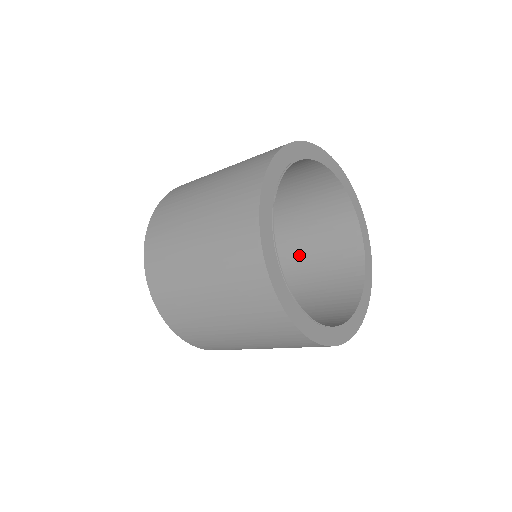
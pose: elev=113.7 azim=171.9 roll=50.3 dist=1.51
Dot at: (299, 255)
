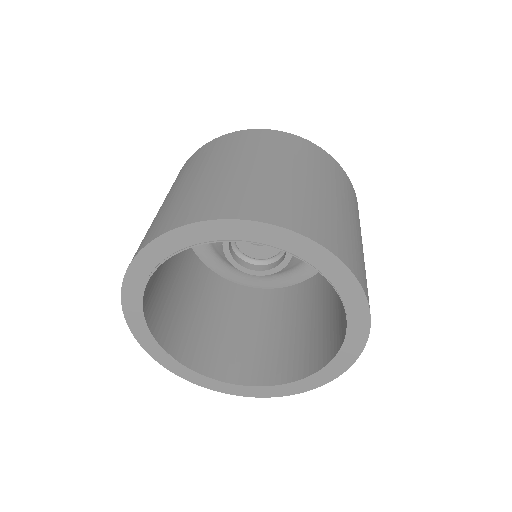
Dot at: occluded
